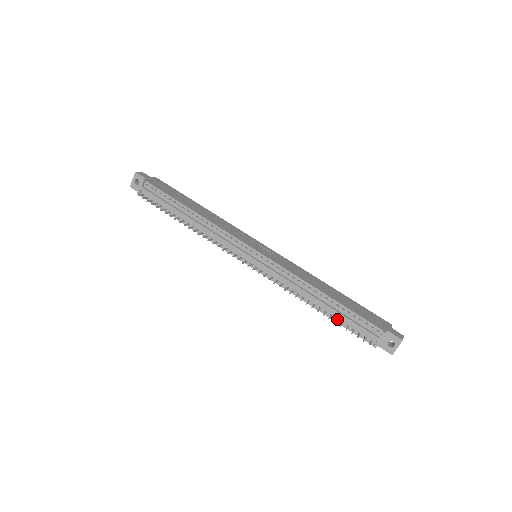
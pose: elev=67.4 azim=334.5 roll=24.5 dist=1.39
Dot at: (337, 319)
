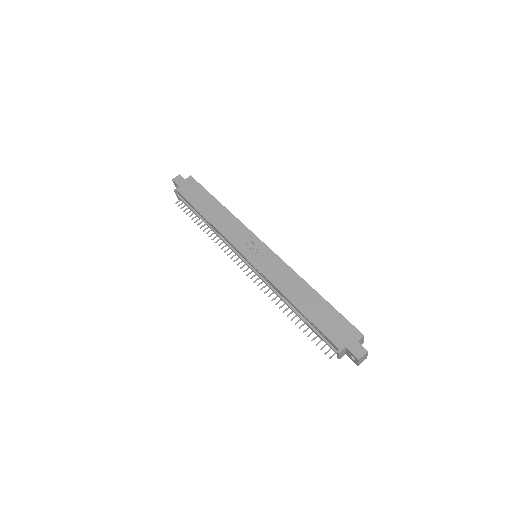
Dot at: occluded
